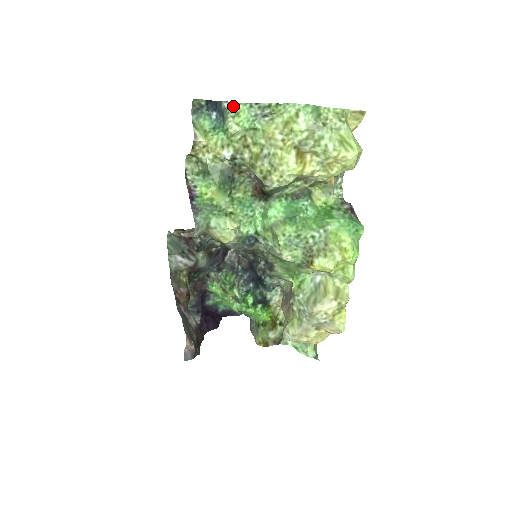
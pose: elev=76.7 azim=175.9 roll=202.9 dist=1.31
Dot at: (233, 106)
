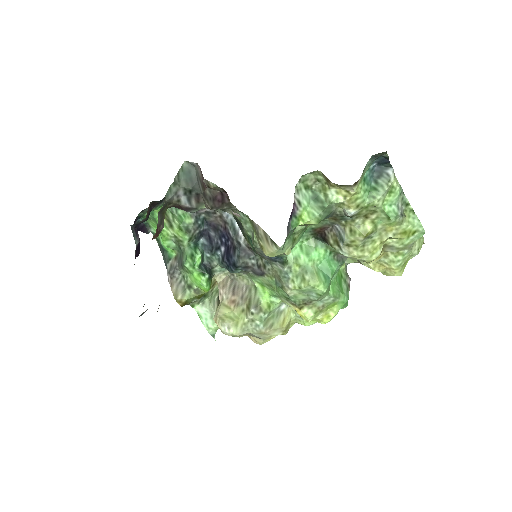
Dot at: (395, 182)
